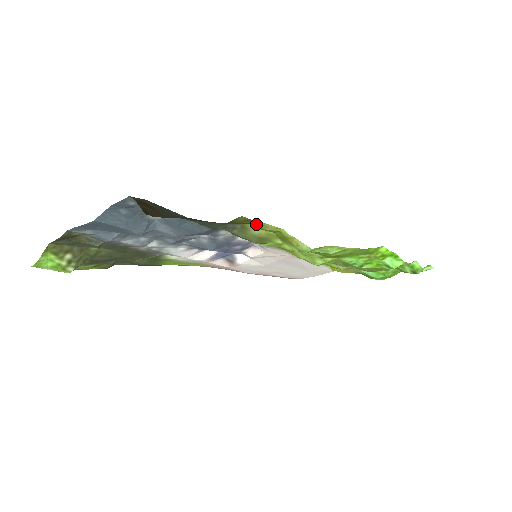
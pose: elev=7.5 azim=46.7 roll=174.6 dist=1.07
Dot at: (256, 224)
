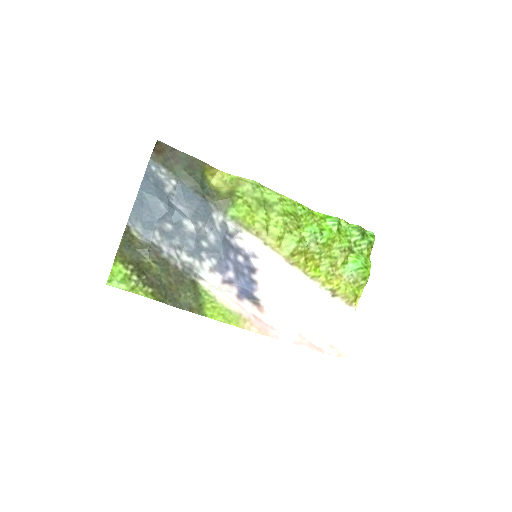
Dot at: (219, 180)
